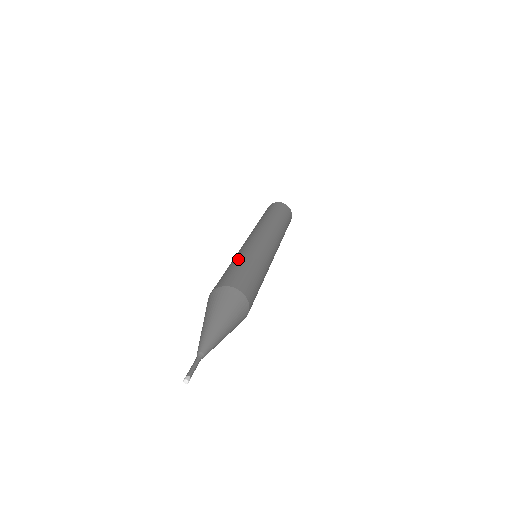
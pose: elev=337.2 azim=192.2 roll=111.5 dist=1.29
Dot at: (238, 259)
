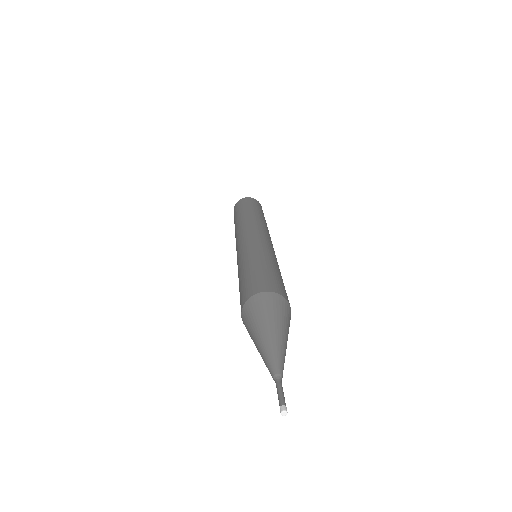
Dot at: (243, 266)
